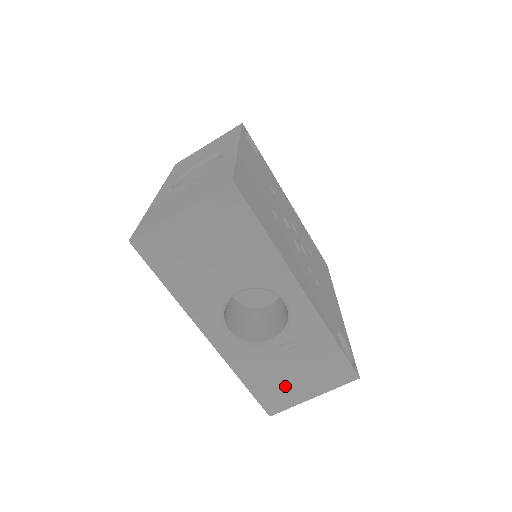
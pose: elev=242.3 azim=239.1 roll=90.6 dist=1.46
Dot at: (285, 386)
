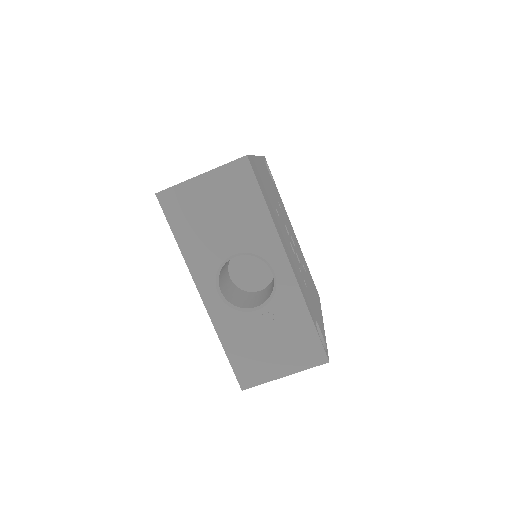
Dot at: (261, 359)
